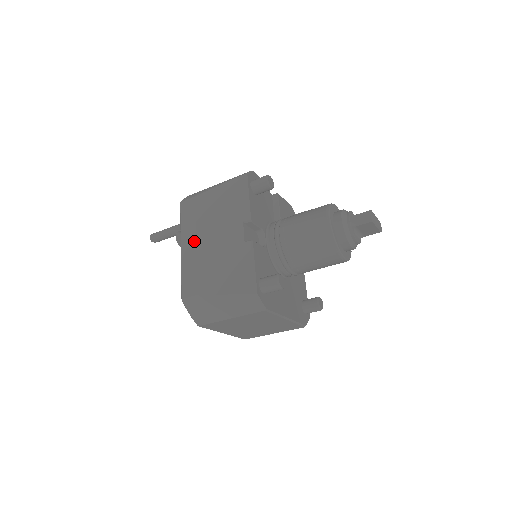
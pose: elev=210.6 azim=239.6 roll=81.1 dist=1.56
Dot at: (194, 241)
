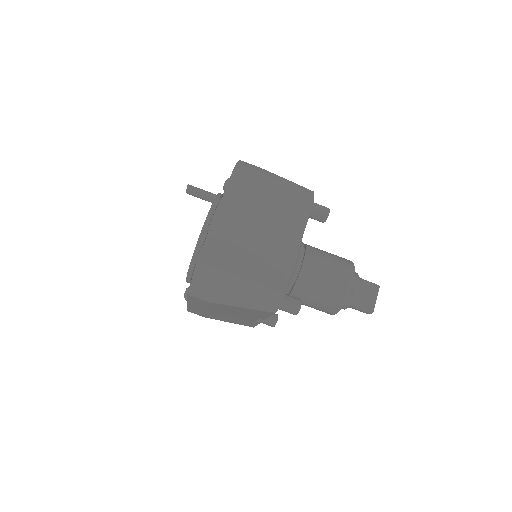
Dot at: occluded
